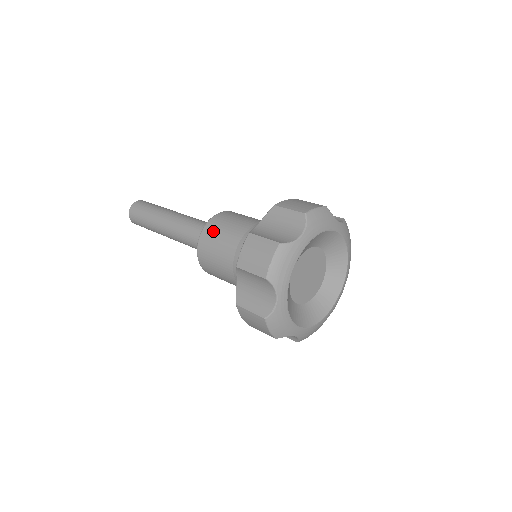
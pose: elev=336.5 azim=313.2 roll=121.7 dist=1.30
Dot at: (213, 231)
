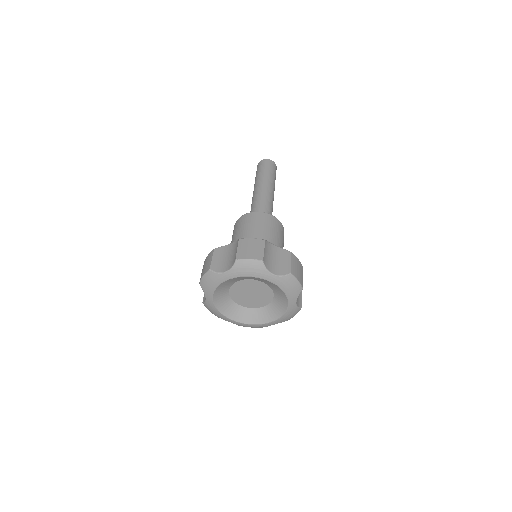
Dot at: (238, 224)
